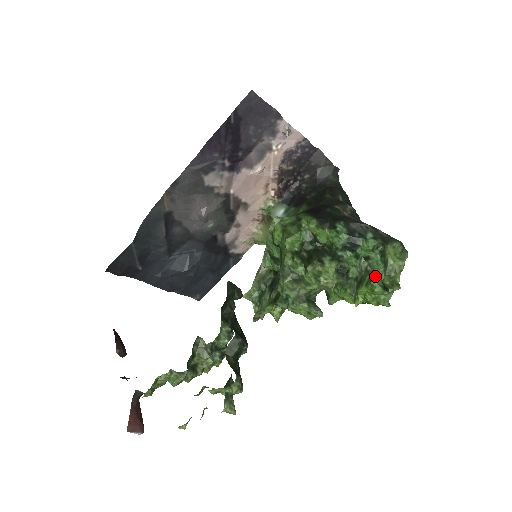
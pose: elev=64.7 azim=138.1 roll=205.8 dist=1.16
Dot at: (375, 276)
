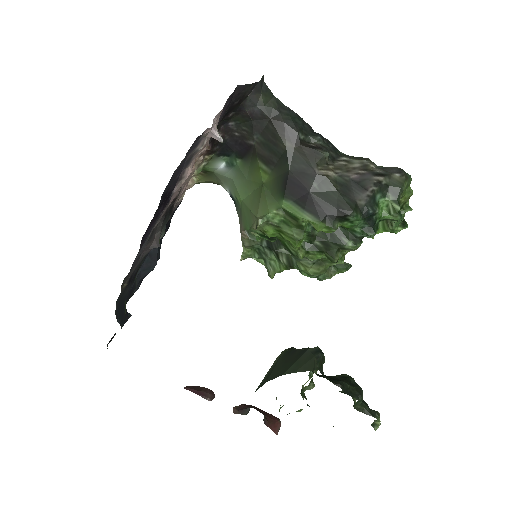
Dot at: (395, 225)
